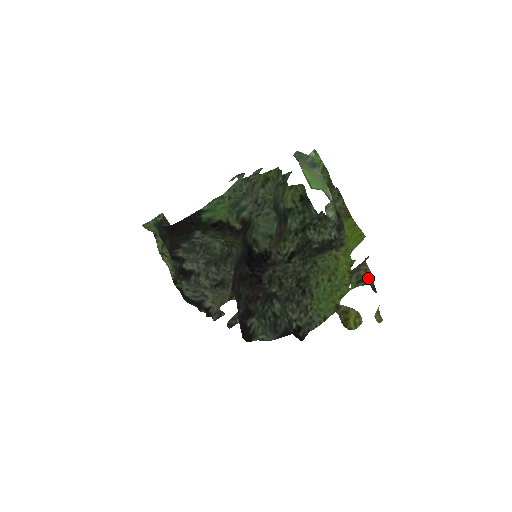
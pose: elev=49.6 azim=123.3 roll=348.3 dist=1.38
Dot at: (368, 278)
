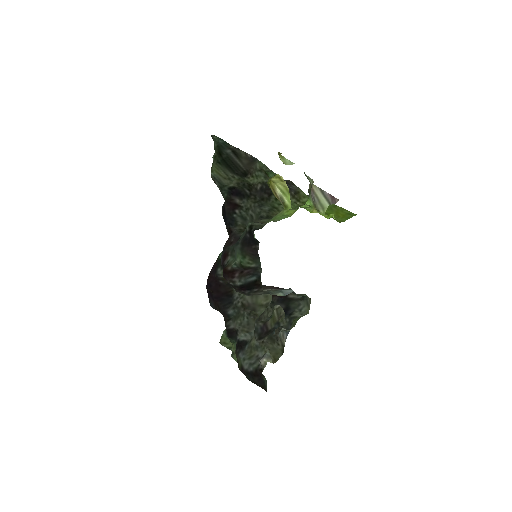
Dot at: occluded
